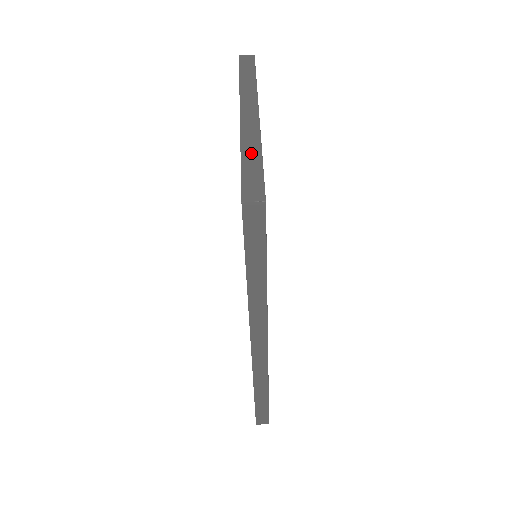
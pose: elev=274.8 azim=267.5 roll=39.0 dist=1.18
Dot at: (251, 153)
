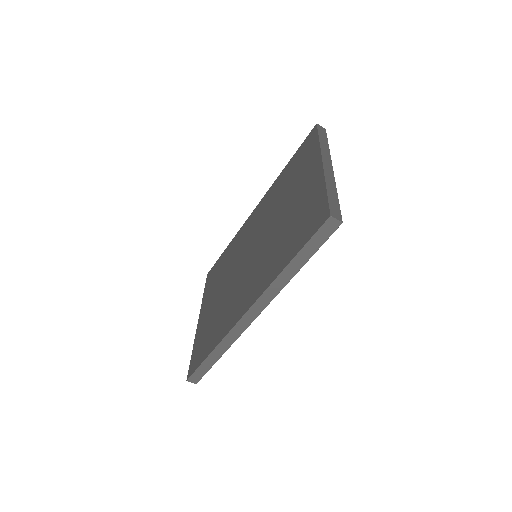
Dot at: (332, 191)
